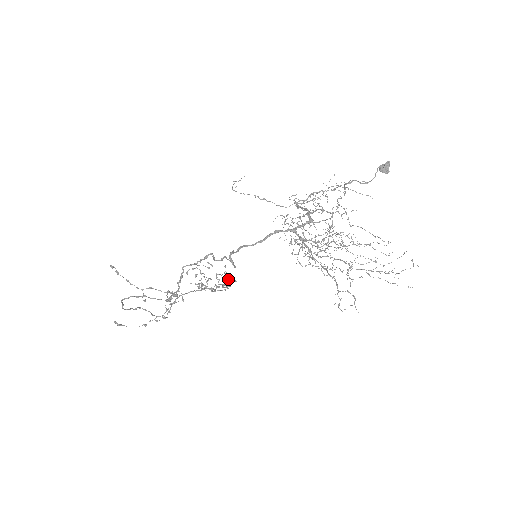
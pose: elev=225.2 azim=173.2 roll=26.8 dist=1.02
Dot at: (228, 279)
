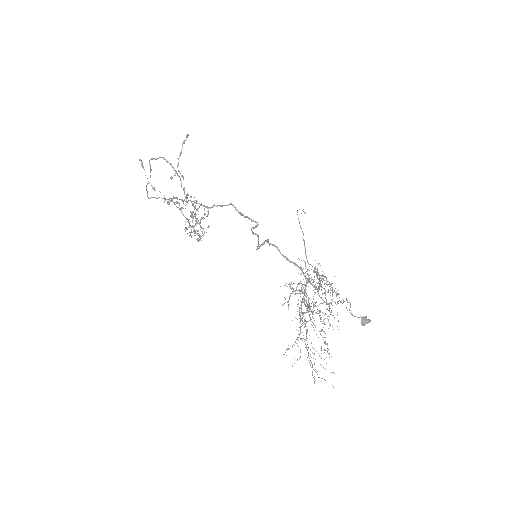
Dot at: (203, 235)
